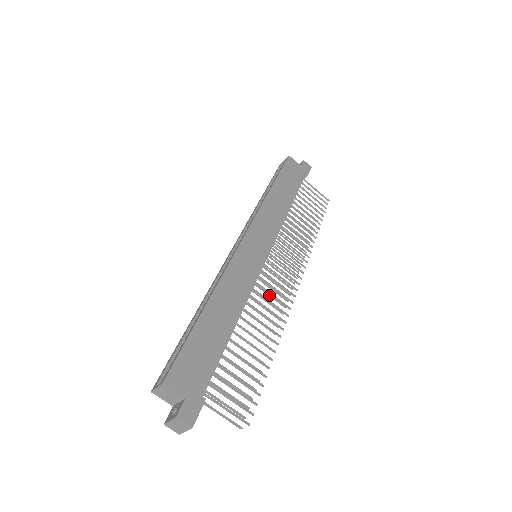
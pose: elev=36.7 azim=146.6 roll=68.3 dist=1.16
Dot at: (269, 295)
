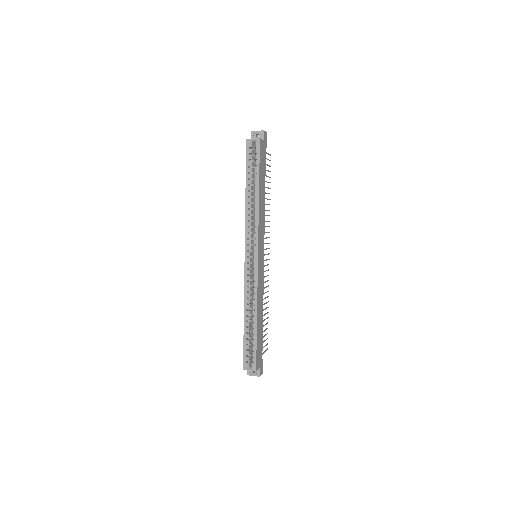
Dot at: occluded
